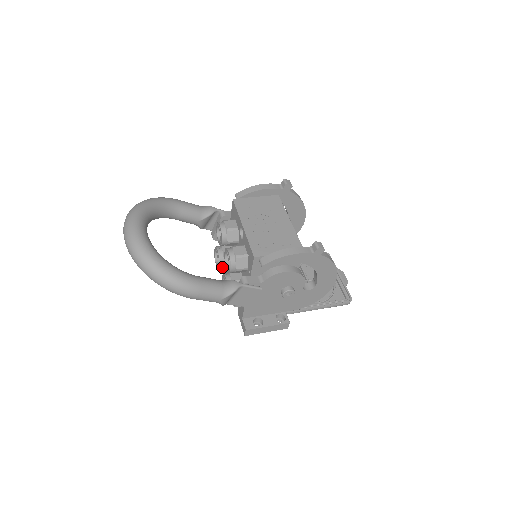
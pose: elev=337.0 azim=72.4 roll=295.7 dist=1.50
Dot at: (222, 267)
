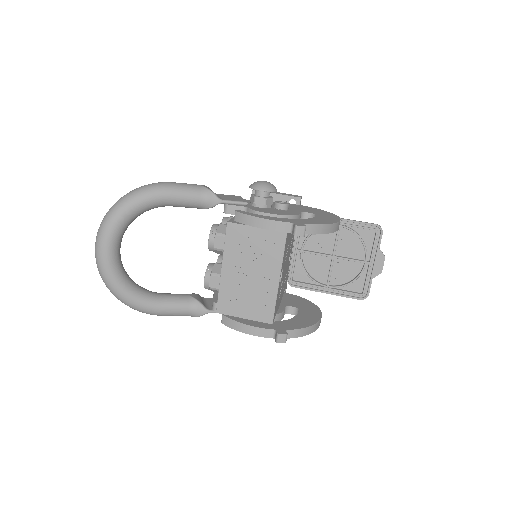
Dot at: occluded
